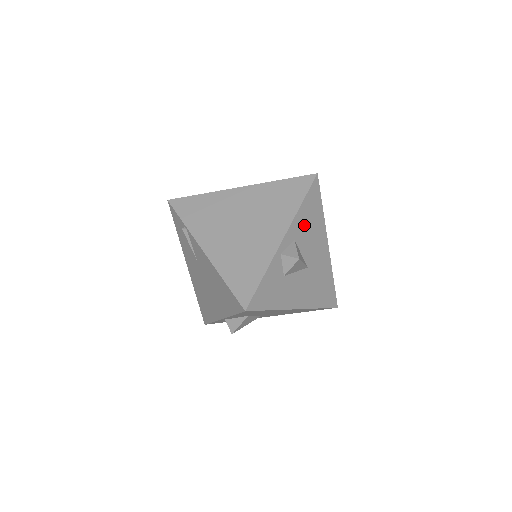
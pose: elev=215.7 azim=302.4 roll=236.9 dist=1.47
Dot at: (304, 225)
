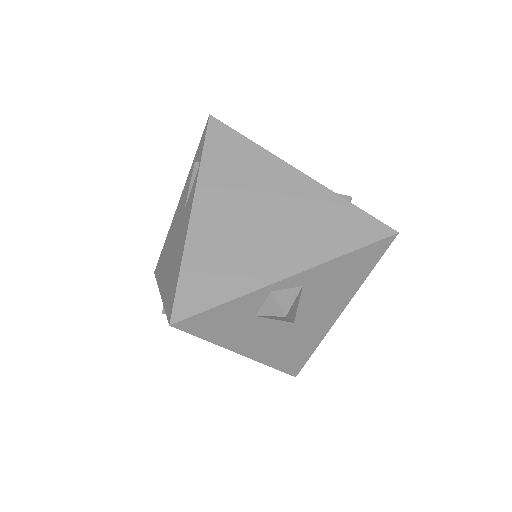
Dot at: (330, 278)
